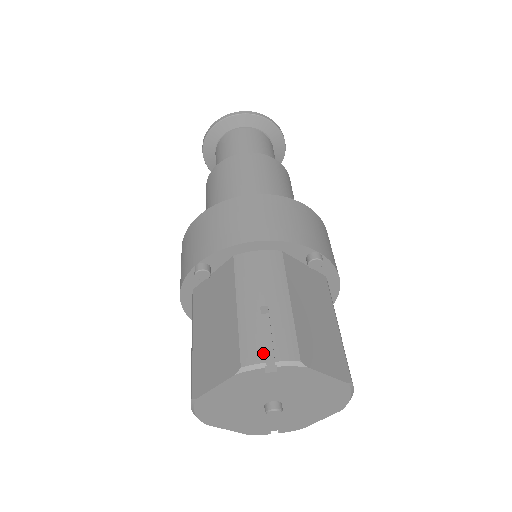
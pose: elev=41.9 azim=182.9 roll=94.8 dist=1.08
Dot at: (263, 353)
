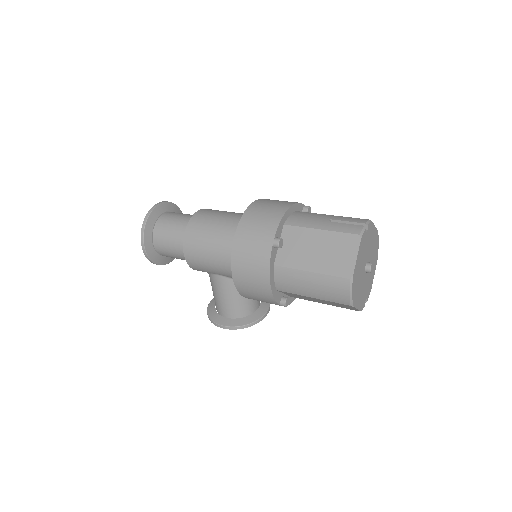
Dot at: (358, 225)
